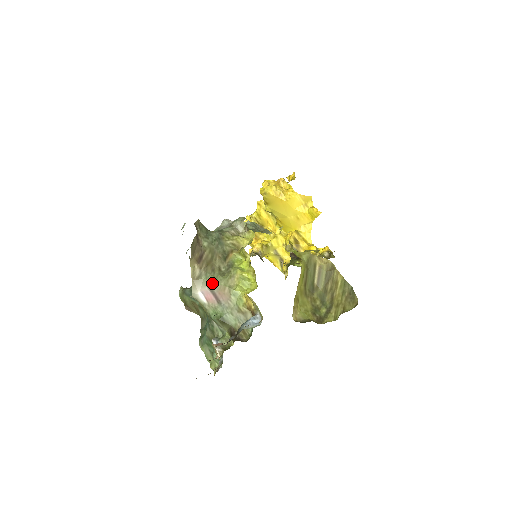
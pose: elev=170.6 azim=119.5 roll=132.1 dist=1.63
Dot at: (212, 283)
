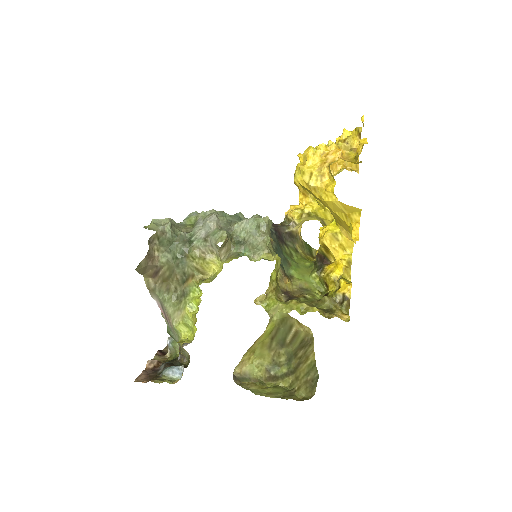
Dot at: (163, 303)
